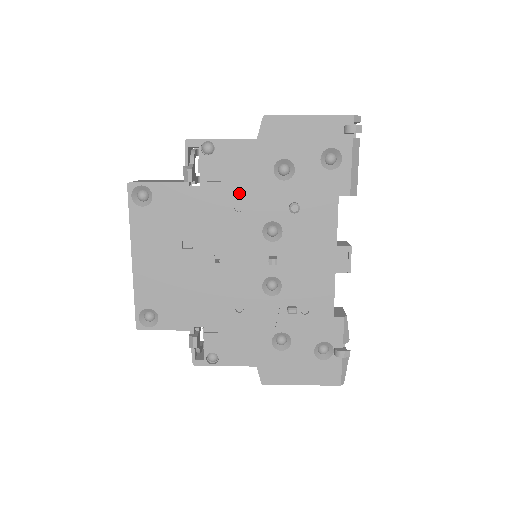
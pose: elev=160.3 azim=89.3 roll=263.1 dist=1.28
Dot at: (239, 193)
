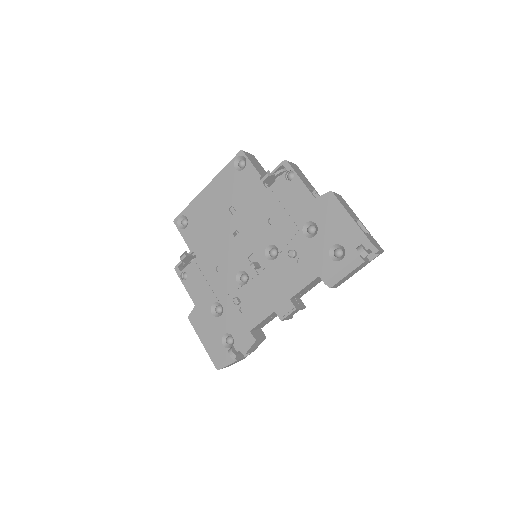
Dot at: (279, 214)
